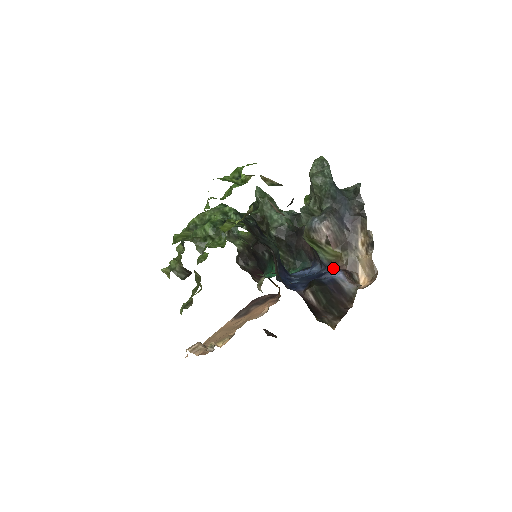
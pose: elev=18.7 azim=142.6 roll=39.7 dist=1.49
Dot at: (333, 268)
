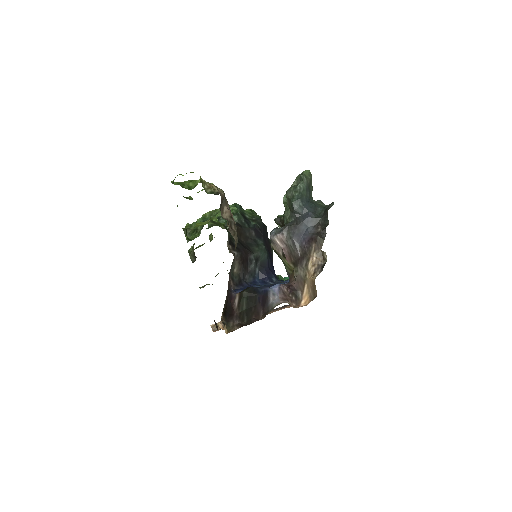
Dot at: occluded
